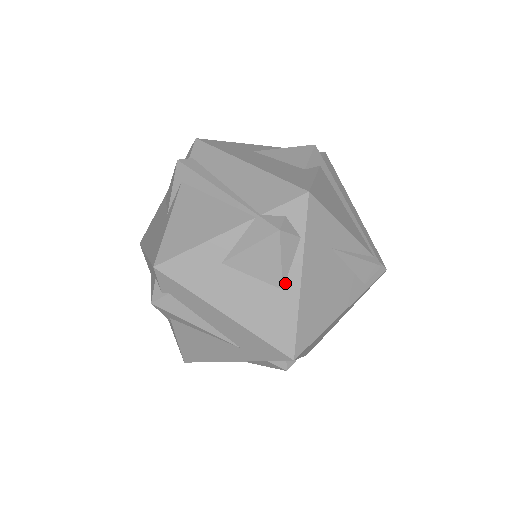
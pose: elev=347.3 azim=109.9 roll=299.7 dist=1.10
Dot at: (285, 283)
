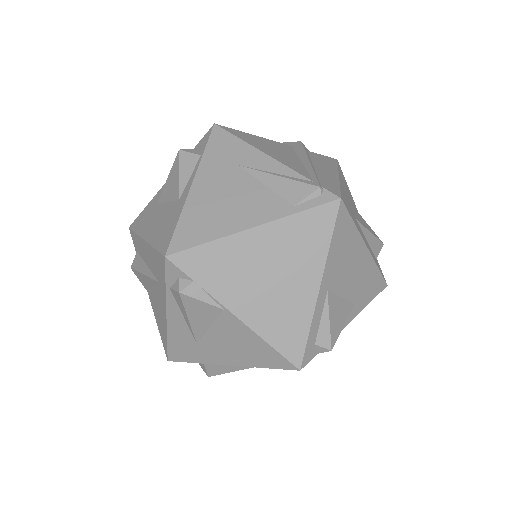
Dot at: (182, 194)
